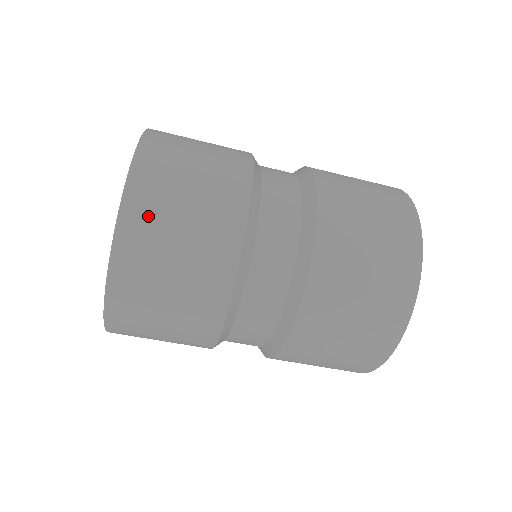
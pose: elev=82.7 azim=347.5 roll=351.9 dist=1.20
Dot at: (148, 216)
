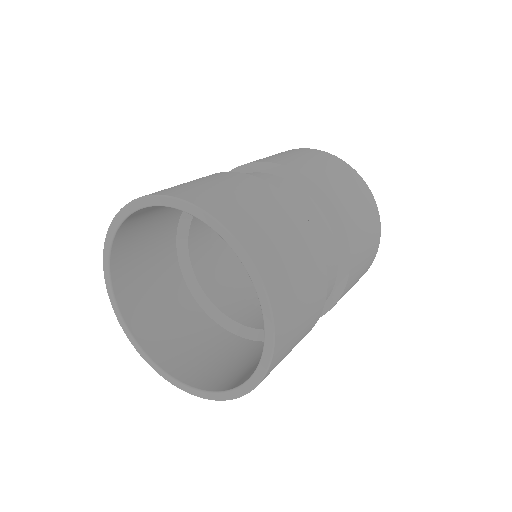
Dot at: (274, 265)
